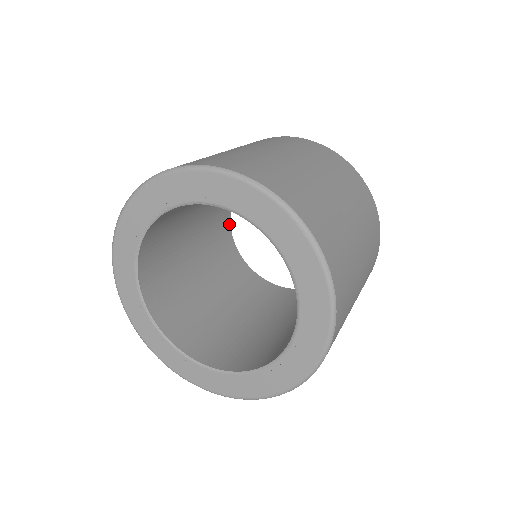
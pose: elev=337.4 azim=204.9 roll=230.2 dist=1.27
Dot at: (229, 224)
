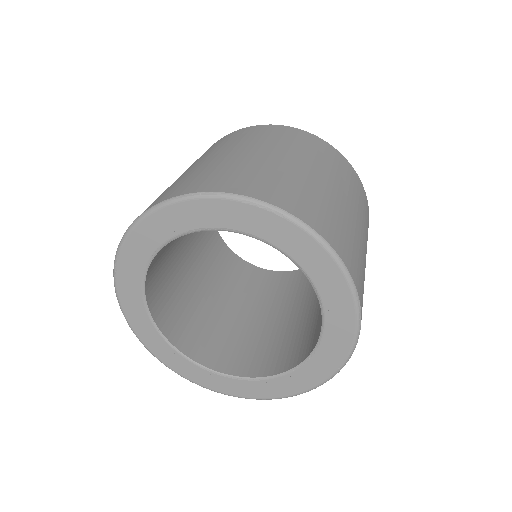
Dot at: occluded
